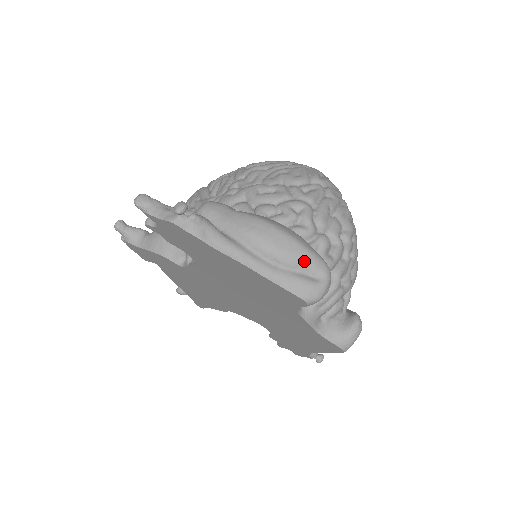
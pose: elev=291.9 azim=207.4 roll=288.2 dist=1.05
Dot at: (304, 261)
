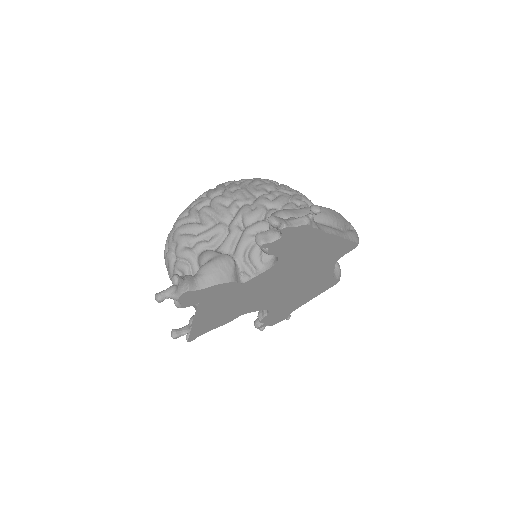
Dot at: (346, 221)
